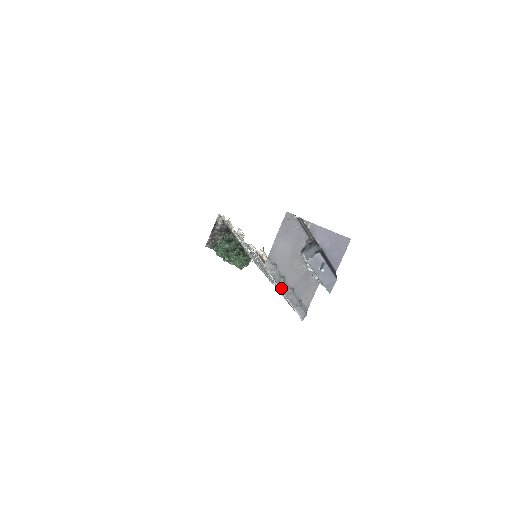
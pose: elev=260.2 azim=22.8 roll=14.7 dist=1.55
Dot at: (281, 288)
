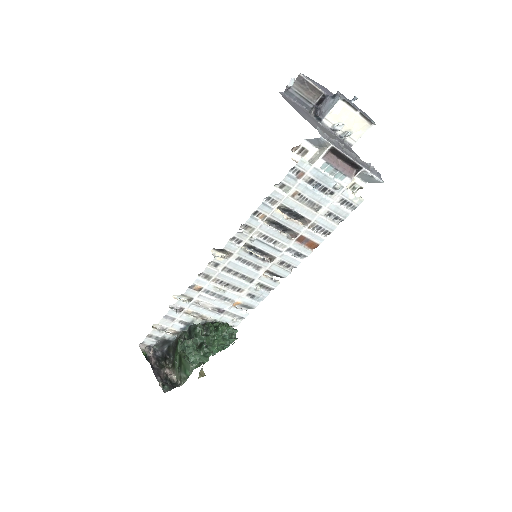
Dot at: (348, 155)
